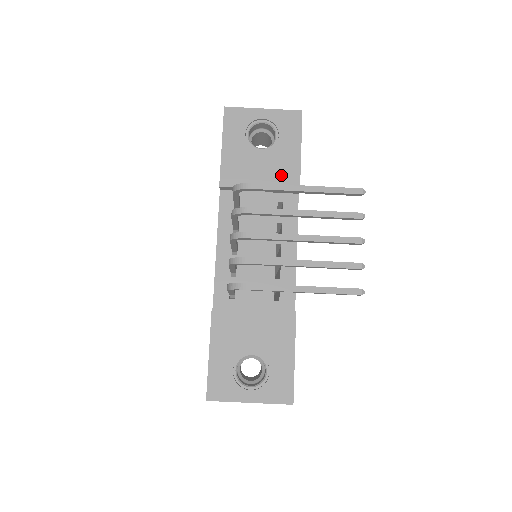
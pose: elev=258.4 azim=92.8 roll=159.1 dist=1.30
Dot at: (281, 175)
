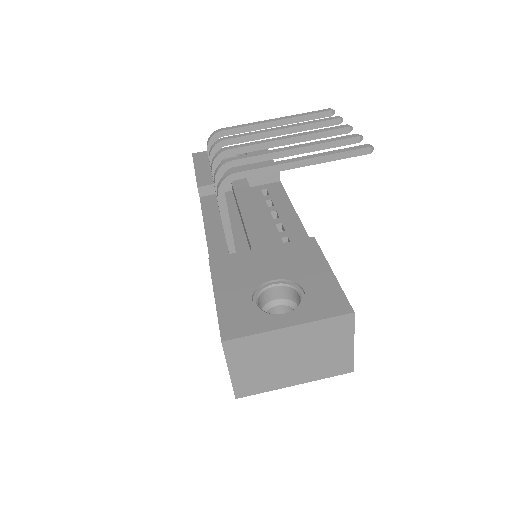
Dot at: occluded
